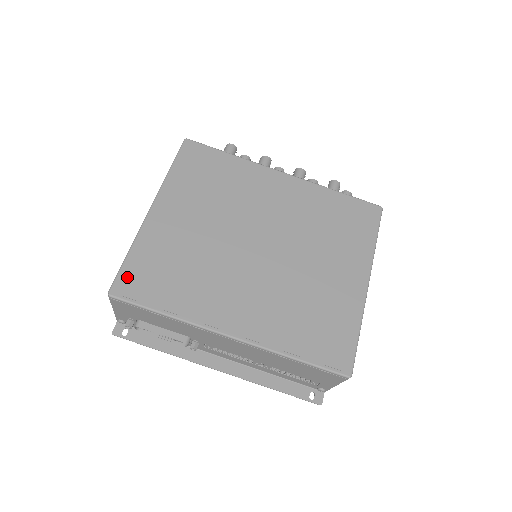
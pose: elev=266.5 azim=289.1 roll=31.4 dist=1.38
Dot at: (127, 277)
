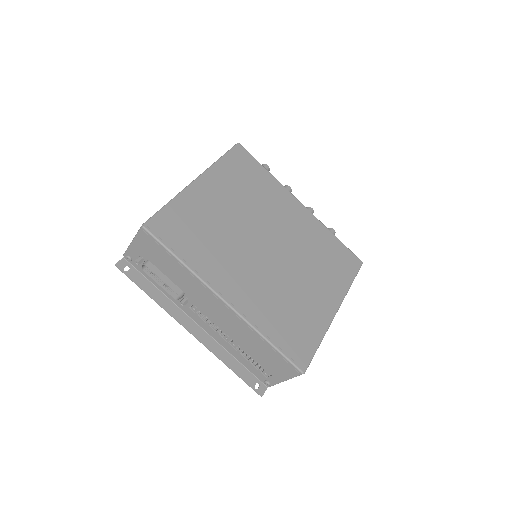
Dot at: (162, 220)
